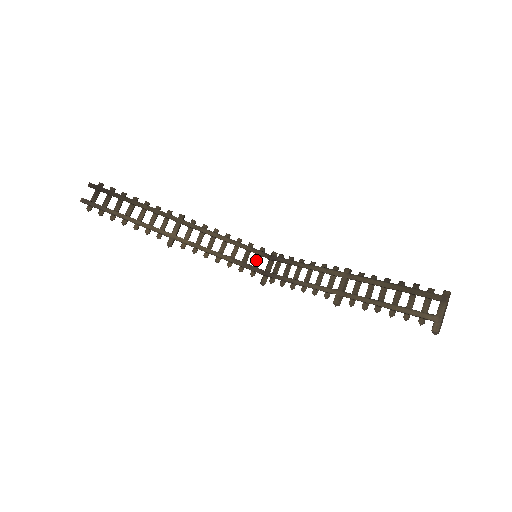
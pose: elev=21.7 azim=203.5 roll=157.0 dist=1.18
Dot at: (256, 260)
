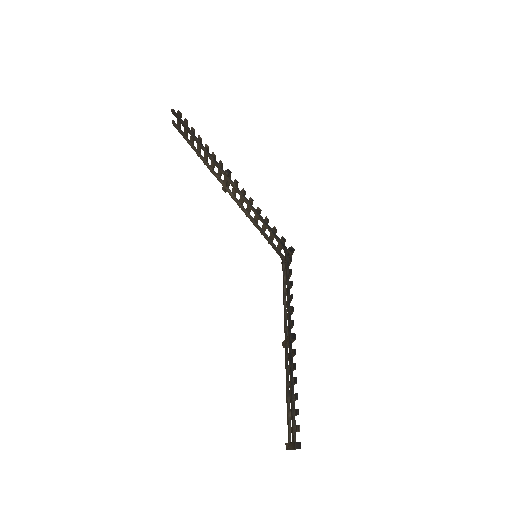
Dot at: (278, 244)
